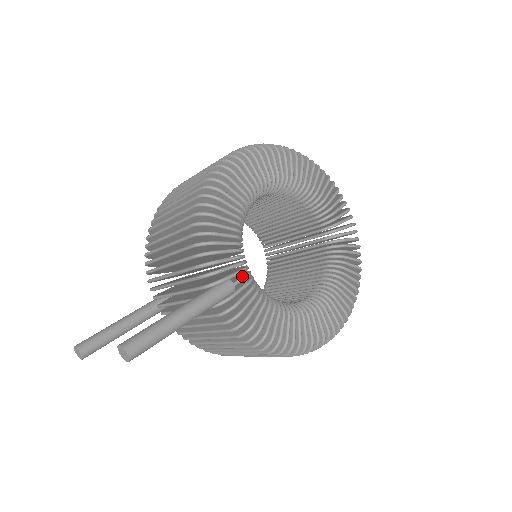
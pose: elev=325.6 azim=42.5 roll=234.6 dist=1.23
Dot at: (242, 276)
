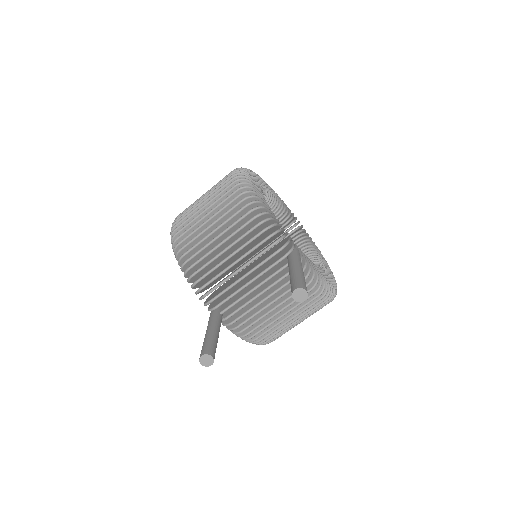
Dot at: (295, 246)
